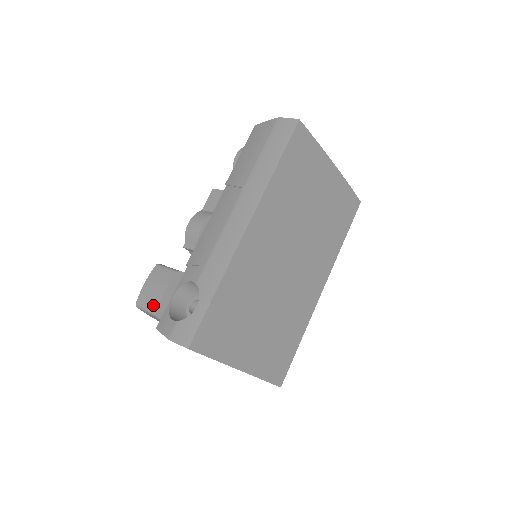
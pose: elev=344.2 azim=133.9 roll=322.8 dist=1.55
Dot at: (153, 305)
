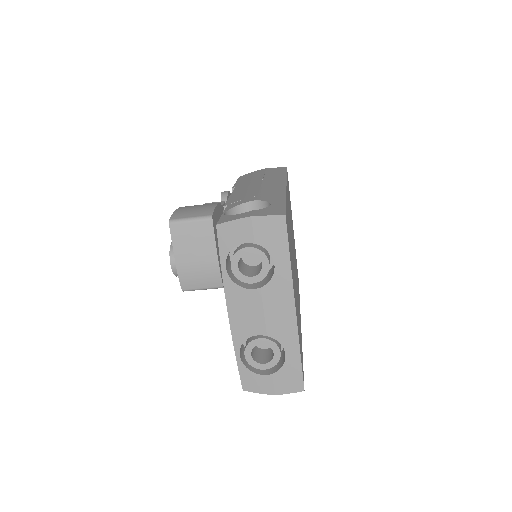
Dot at: (204, 212)
